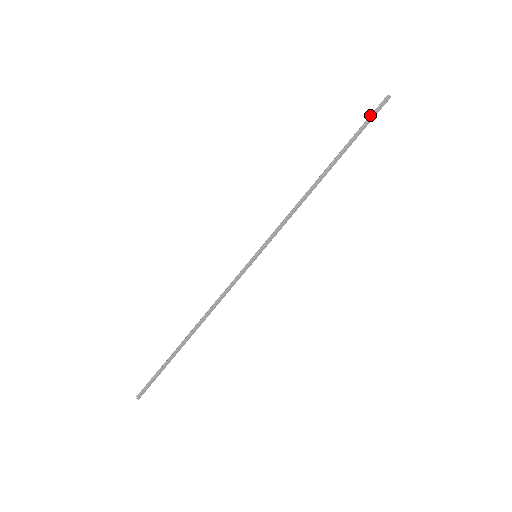
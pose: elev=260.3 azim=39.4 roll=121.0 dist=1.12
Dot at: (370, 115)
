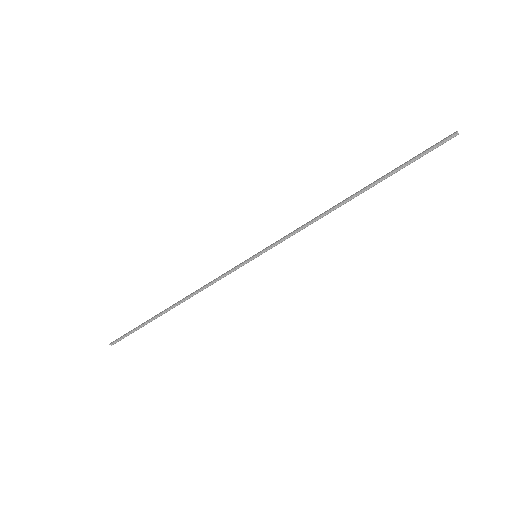
Dot at: (429, 150)
